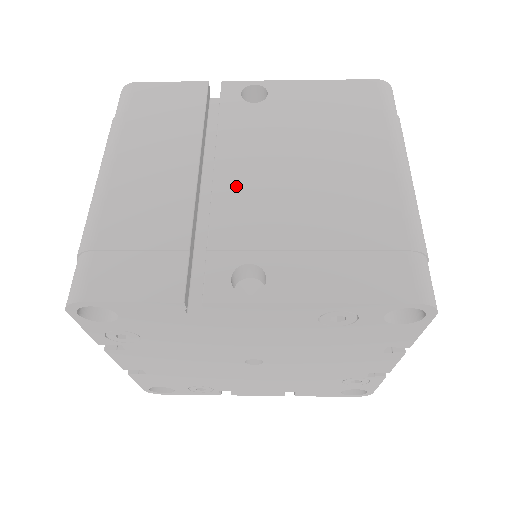
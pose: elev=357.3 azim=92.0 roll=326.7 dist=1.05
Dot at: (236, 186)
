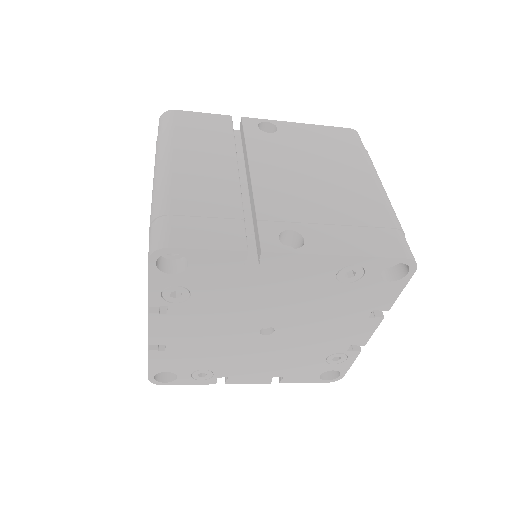
Dot at: (269, 182)
